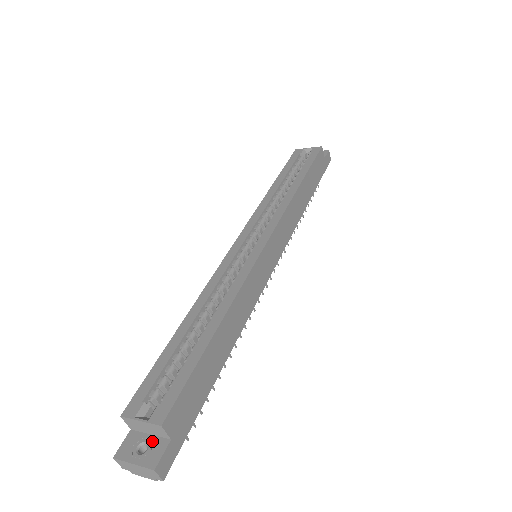
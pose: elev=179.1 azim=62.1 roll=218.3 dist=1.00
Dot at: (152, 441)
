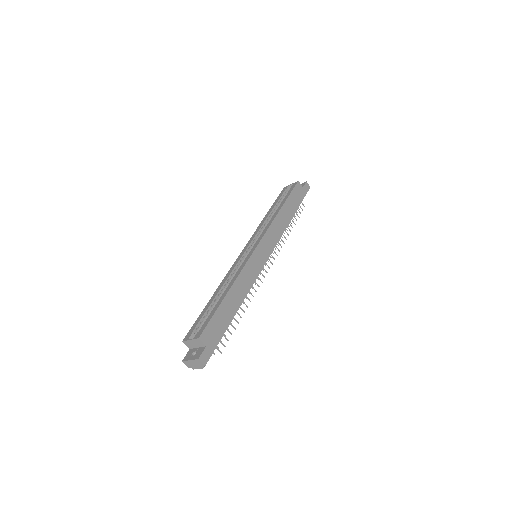
Dot at: (198, 350)
